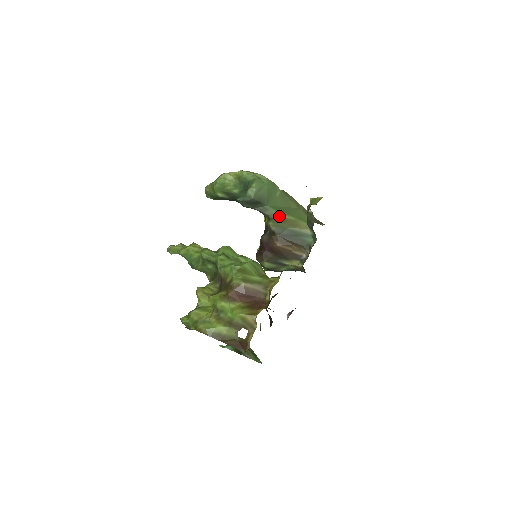
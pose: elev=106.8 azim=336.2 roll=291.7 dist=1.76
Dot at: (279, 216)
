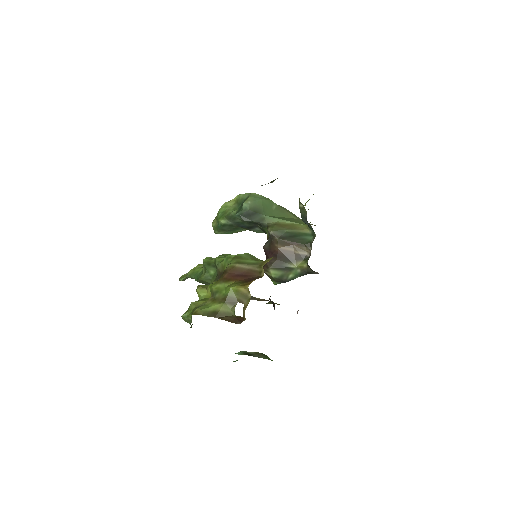
Dot at: (277, 223)
